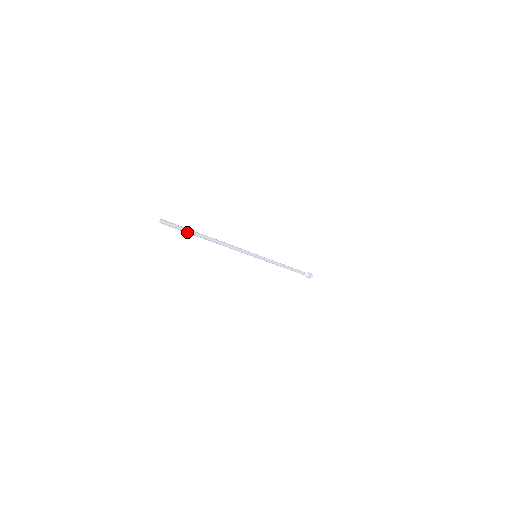
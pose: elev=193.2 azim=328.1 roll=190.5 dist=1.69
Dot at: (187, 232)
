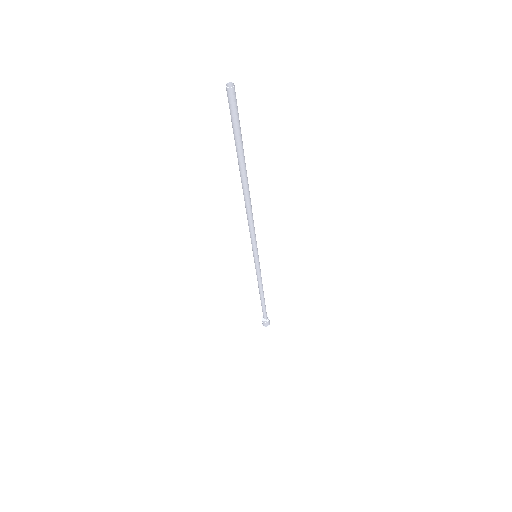
Dot at: (241, 142)
